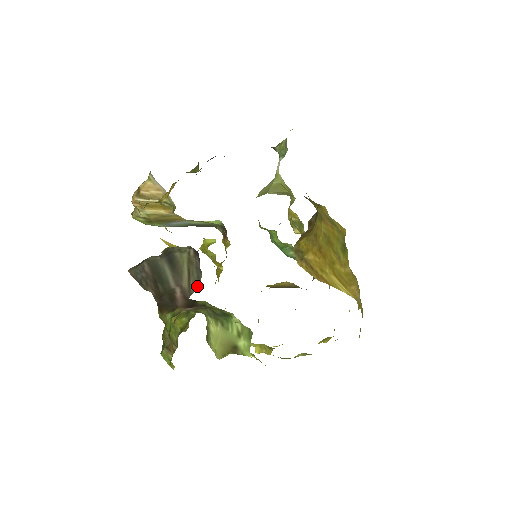
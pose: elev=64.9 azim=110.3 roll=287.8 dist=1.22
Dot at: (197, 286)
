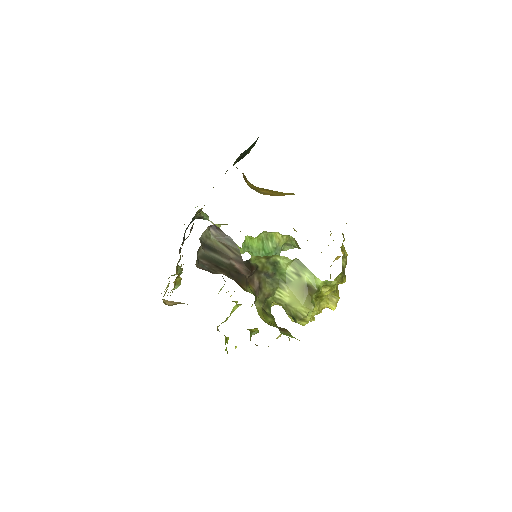
Dot at: (238, 249)
